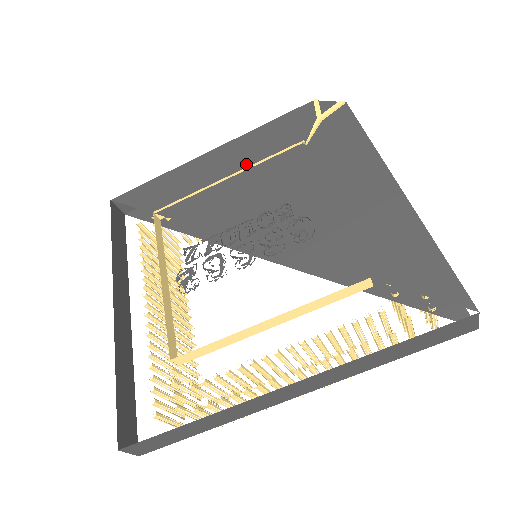
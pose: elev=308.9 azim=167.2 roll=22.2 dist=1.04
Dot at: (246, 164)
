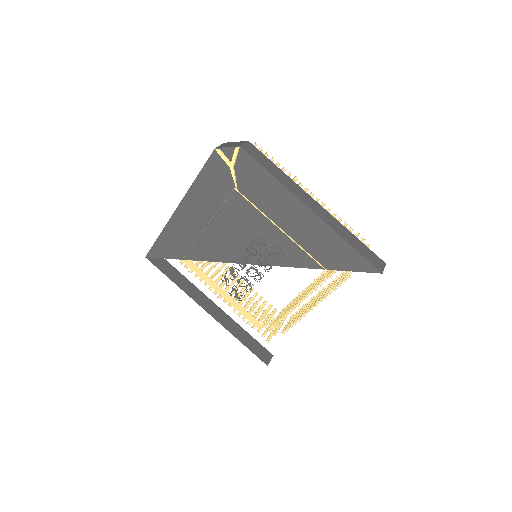
Dot at: (210, 213)
